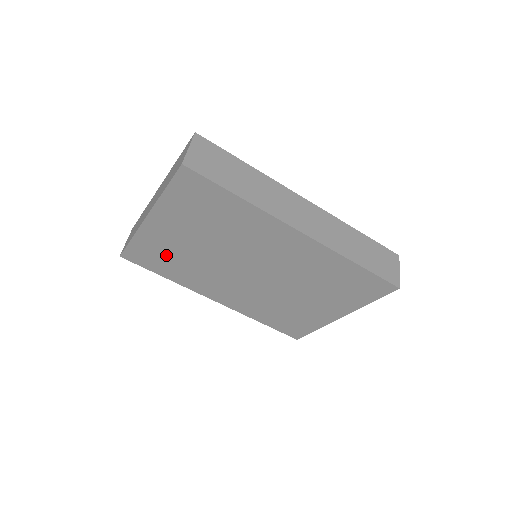
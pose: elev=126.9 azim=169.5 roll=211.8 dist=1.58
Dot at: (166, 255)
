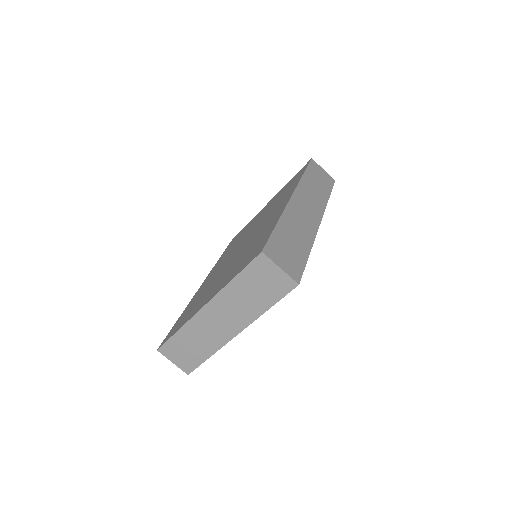
Dot at: occluded
